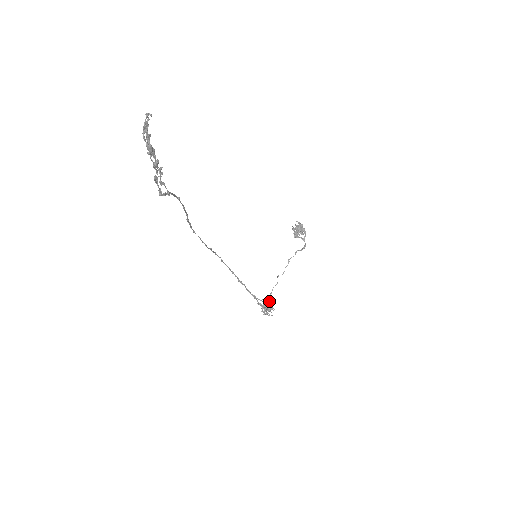
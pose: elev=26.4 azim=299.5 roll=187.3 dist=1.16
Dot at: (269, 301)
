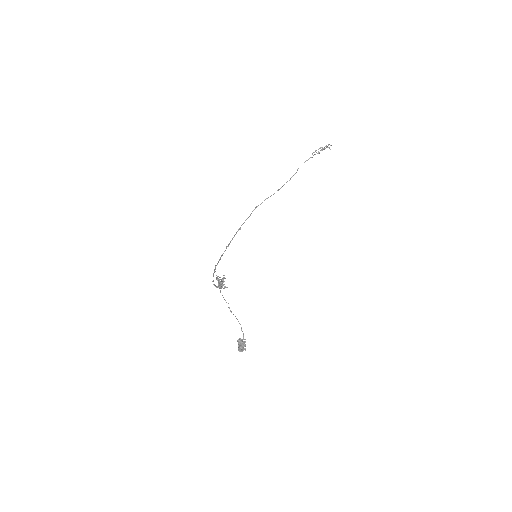
Dot at: (220, 291)
